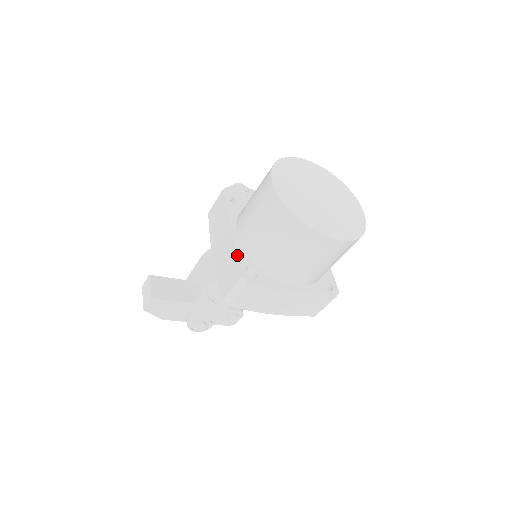
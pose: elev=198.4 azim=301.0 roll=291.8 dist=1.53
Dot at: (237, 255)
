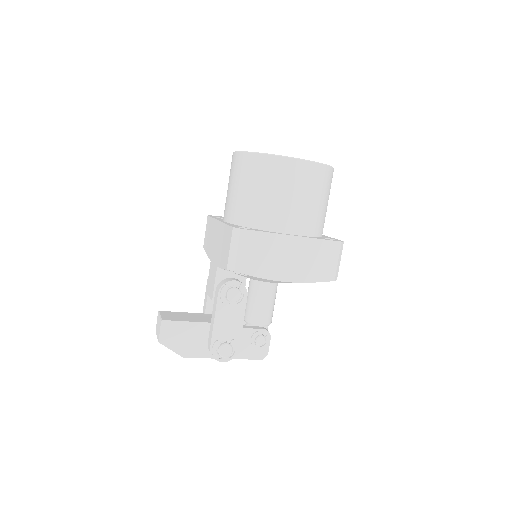
Dot at: (226, 224)
